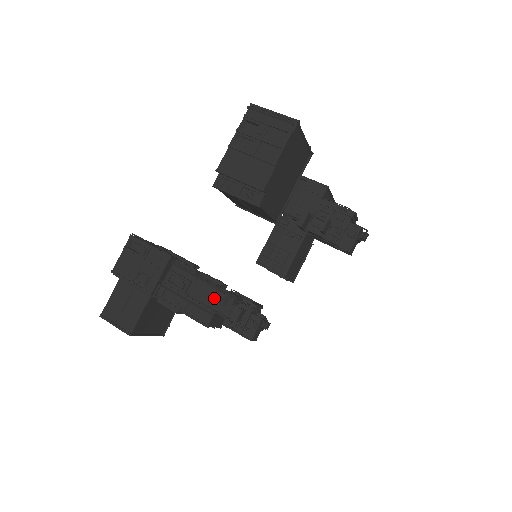
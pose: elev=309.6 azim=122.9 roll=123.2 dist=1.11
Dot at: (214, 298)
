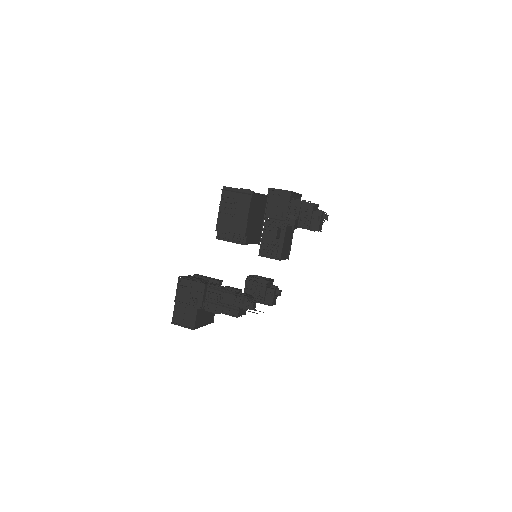
Dot at: (236, 301)
